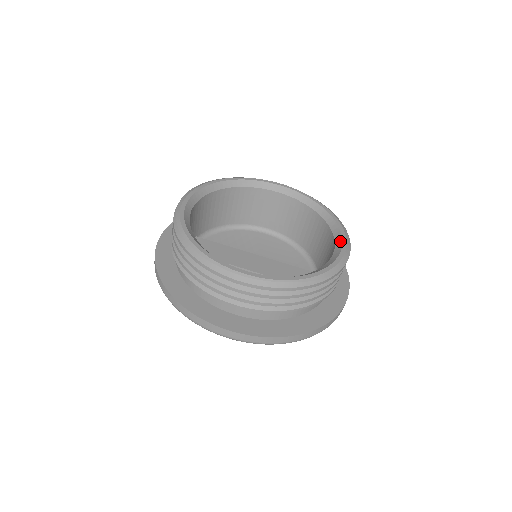
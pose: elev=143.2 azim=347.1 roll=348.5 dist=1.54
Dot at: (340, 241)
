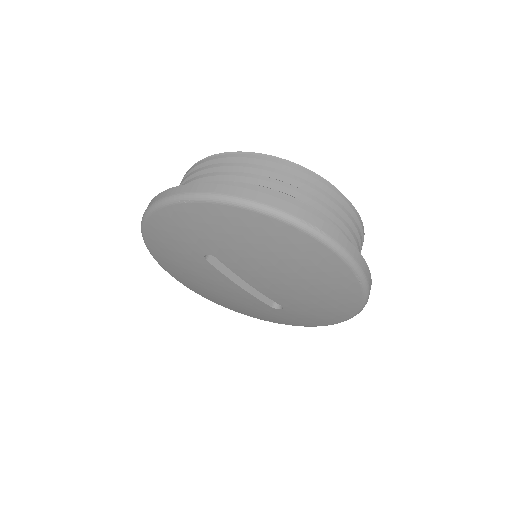
Dot at: occluded
